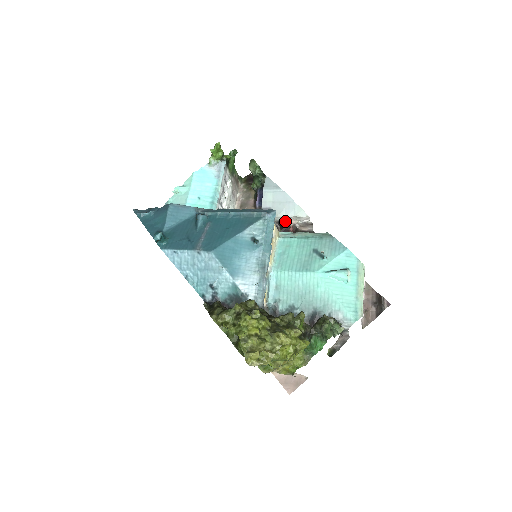
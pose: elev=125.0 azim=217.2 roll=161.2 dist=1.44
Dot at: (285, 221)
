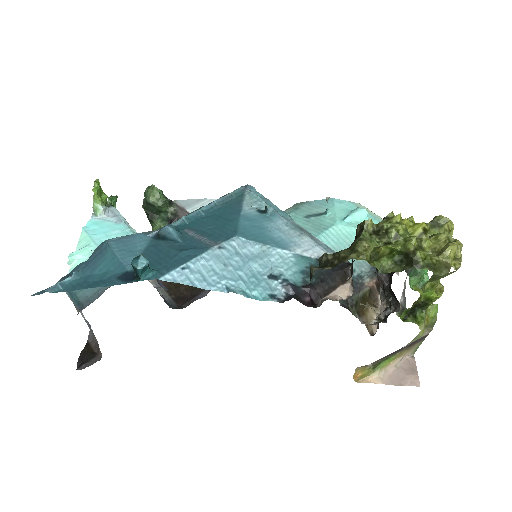
Dot at: occluded
